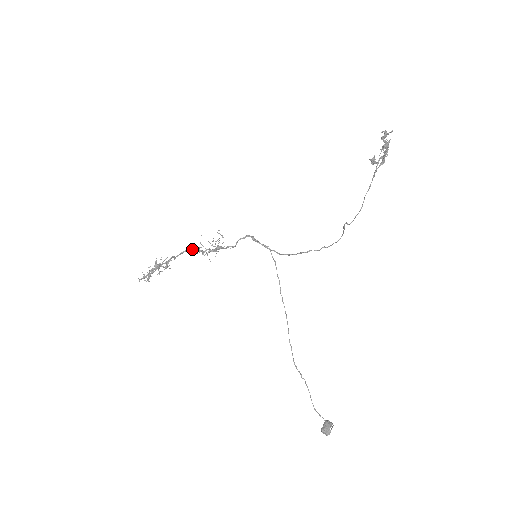
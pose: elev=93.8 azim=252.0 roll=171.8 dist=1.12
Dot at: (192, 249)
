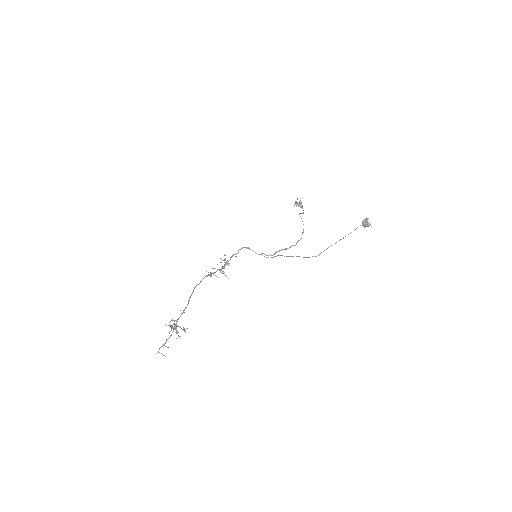
Dot at: (206, 276)
